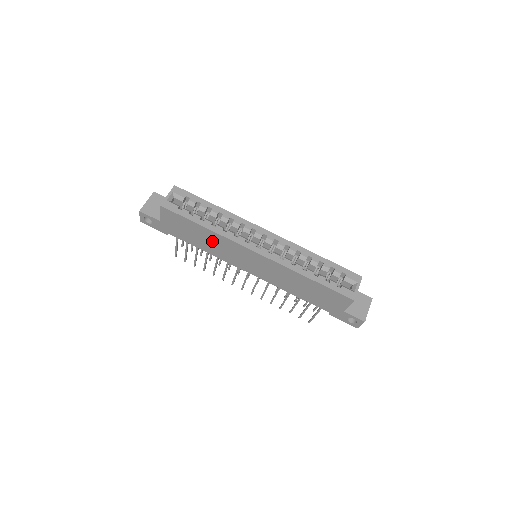
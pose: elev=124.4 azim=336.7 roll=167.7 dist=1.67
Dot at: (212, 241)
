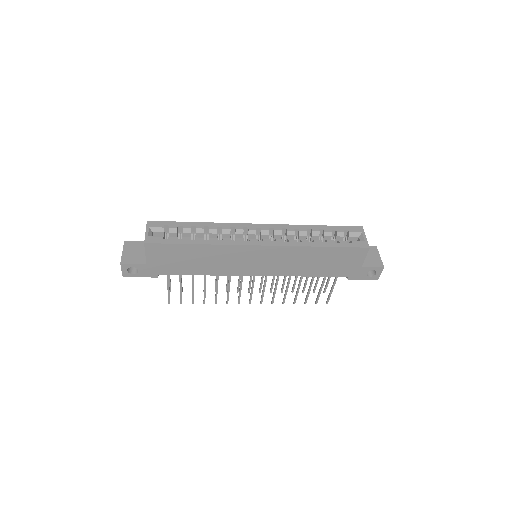
Dot at: (210, 258)
